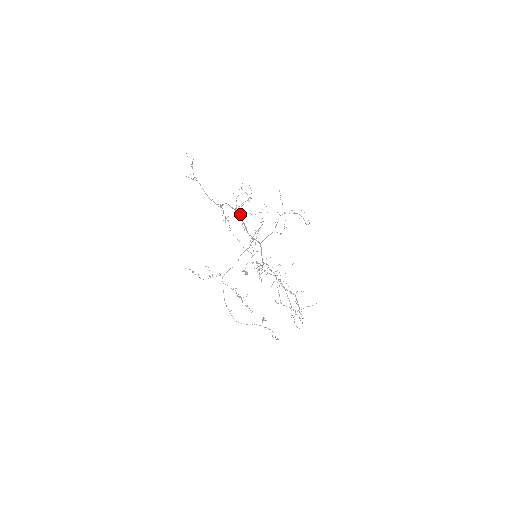
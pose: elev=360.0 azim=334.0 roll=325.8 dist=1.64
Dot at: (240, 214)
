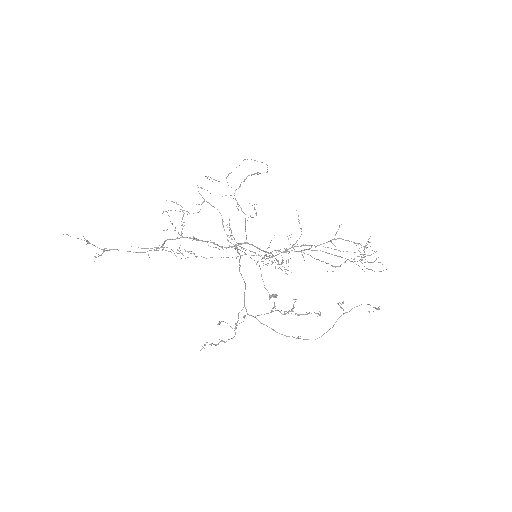
Dot at: occluded
